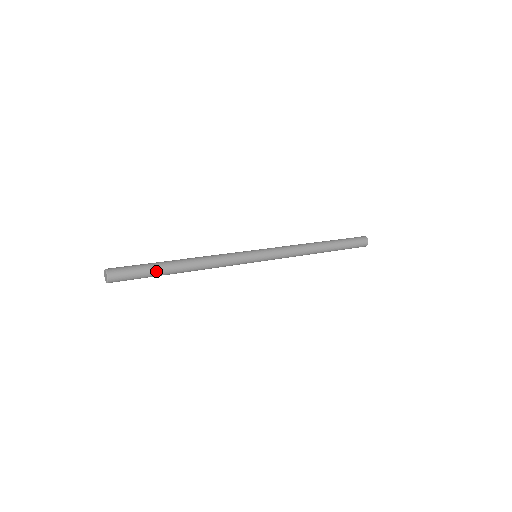
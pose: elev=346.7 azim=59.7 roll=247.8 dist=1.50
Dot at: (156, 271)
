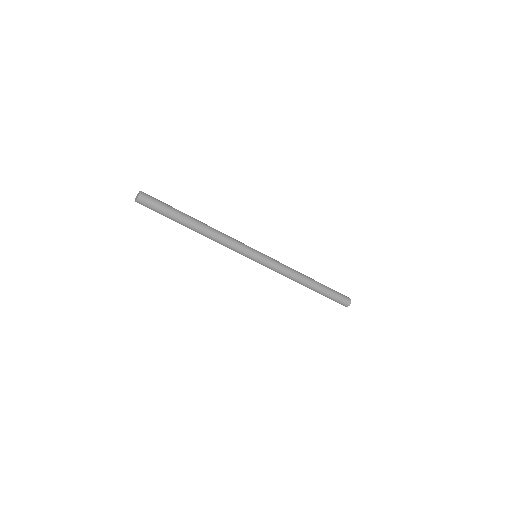
Dot at: (177, 210)
